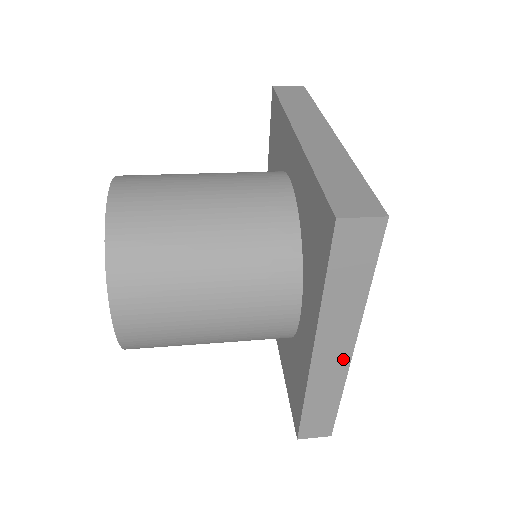
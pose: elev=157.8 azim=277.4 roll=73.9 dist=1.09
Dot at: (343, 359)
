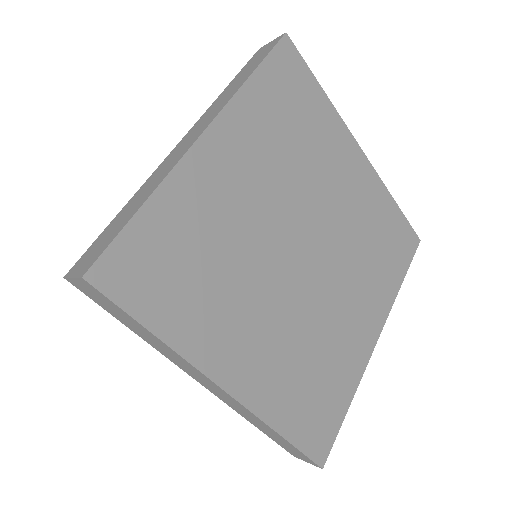
Dot at: (190, 145)
